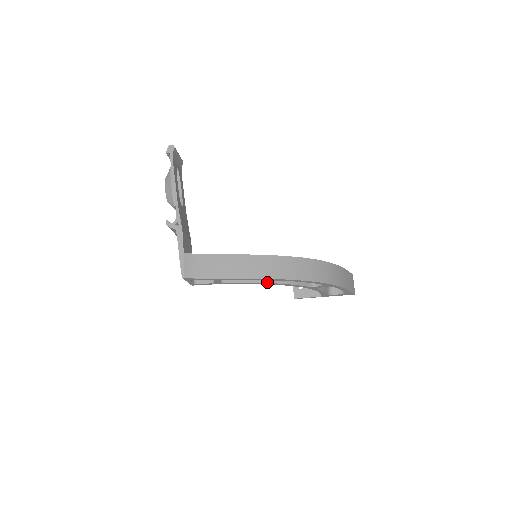
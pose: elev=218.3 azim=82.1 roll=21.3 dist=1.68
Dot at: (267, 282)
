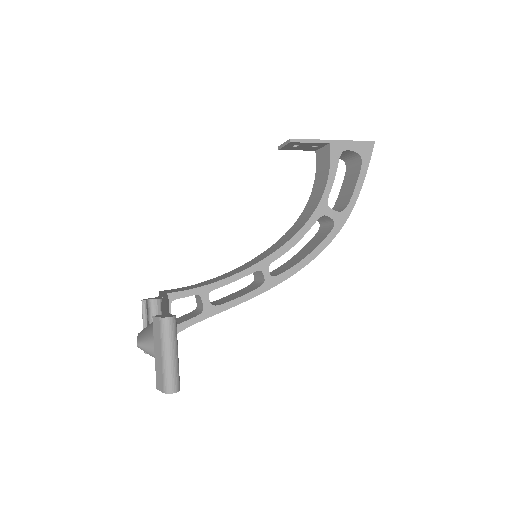
Dot at: occluded
